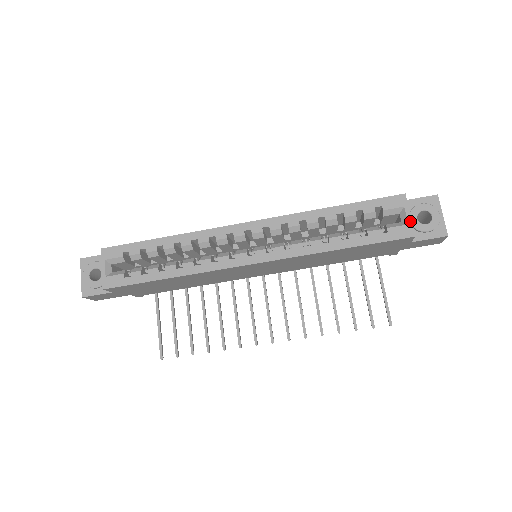
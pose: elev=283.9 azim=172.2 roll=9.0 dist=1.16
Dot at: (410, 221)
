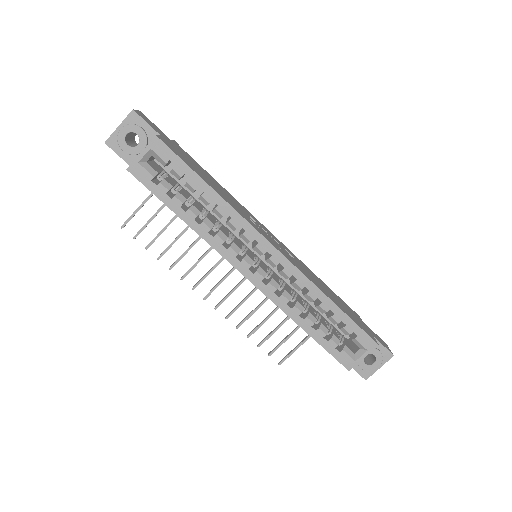
Dot at: (359, 361)
